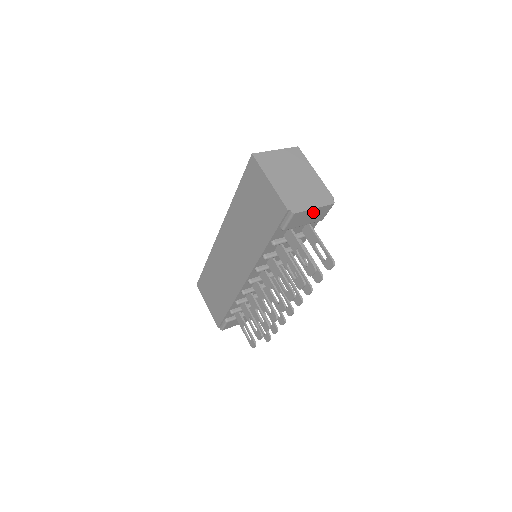
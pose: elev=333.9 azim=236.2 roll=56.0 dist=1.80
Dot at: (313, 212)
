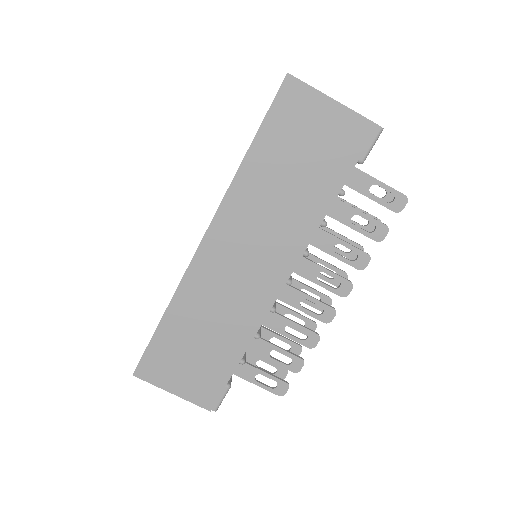
Dot at: occluded
